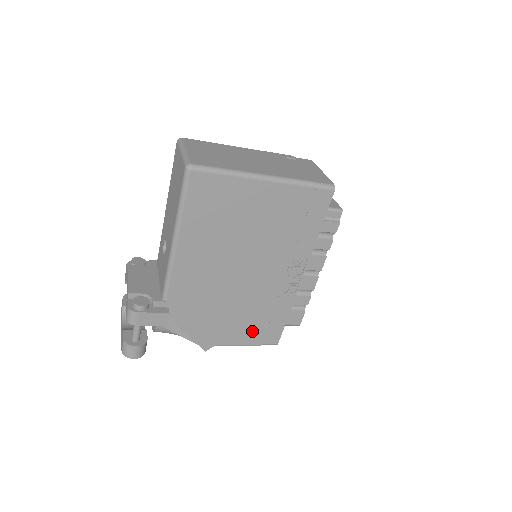
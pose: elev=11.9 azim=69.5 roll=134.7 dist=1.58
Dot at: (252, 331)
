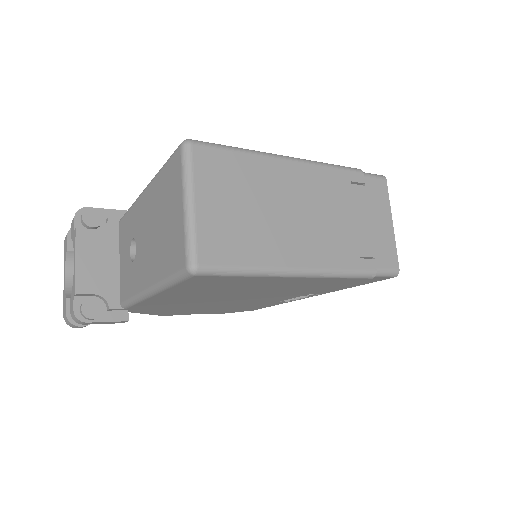
Dot at: (225, 311)
